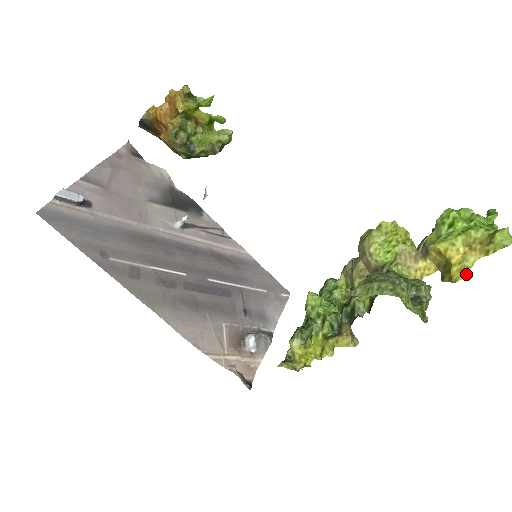
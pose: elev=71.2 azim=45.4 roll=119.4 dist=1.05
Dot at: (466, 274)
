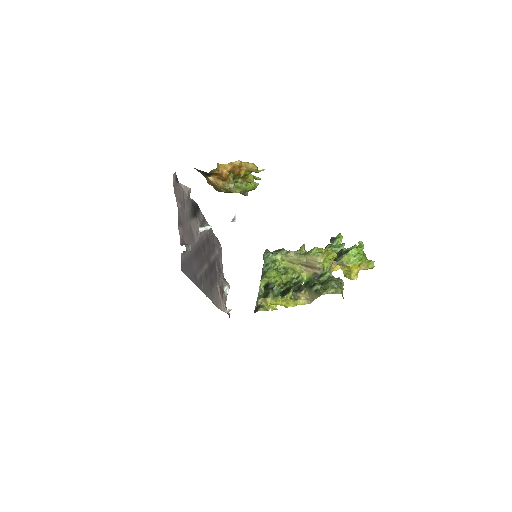
Dot at: occluded
